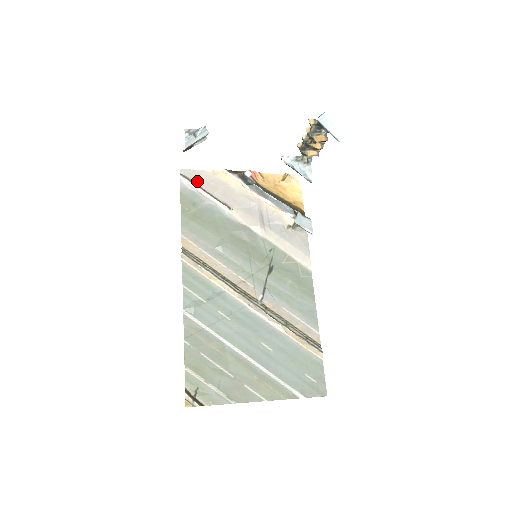
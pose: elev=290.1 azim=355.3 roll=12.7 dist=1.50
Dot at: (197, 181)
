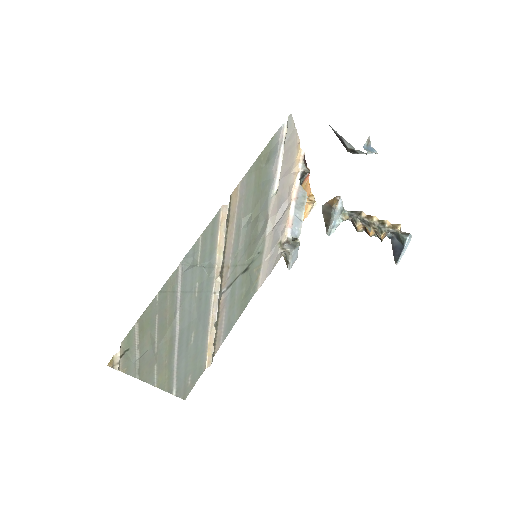
Dot at: (287, 140)
